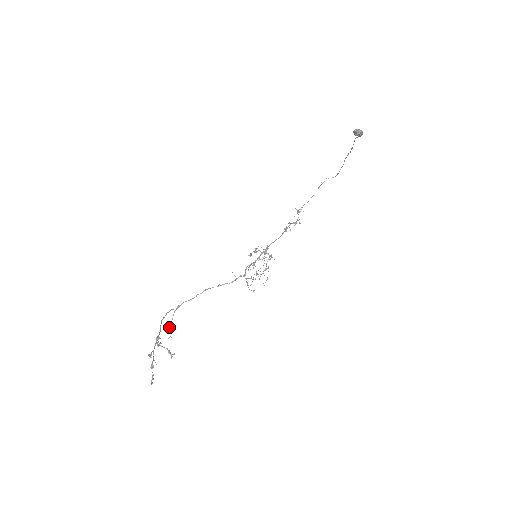
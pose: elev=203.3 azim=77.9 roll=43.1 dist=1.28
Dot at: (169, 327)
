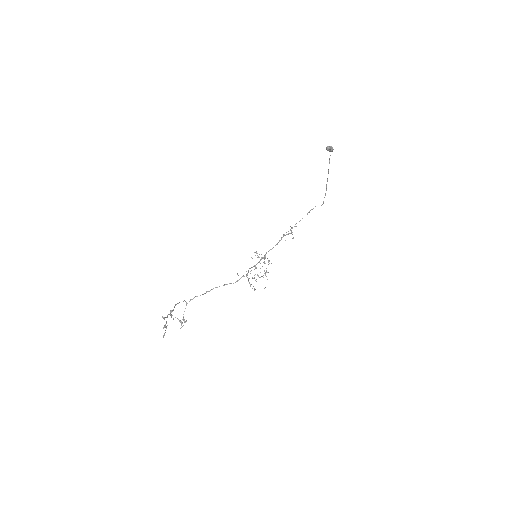
Dot at: occluded
